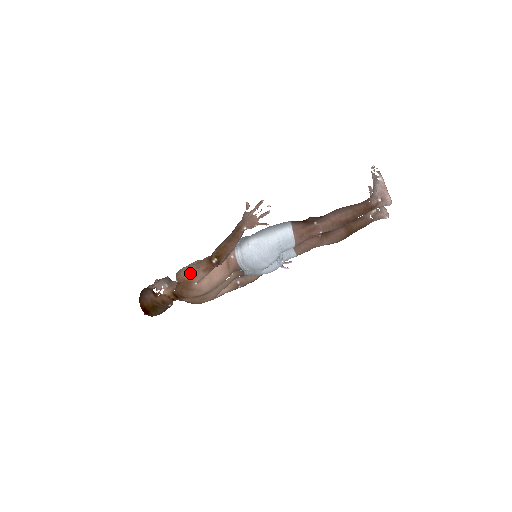
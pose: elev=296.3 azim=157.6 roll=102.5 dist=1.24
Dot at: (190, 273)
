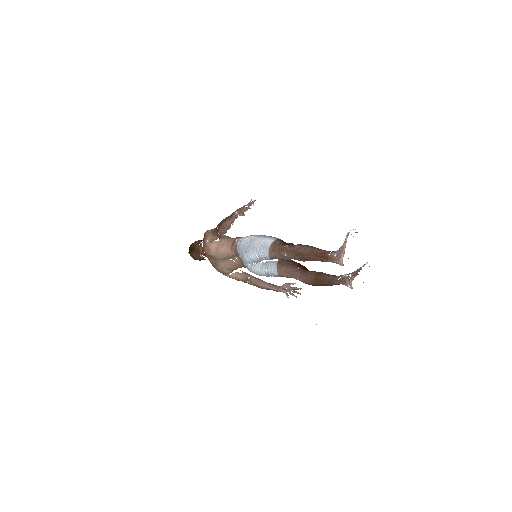
Dot at: (208, 231)
